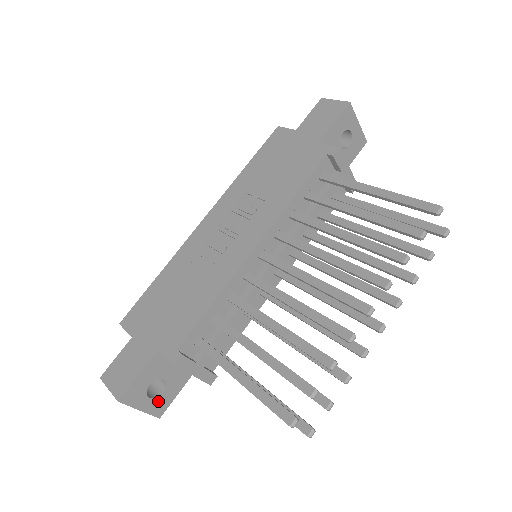
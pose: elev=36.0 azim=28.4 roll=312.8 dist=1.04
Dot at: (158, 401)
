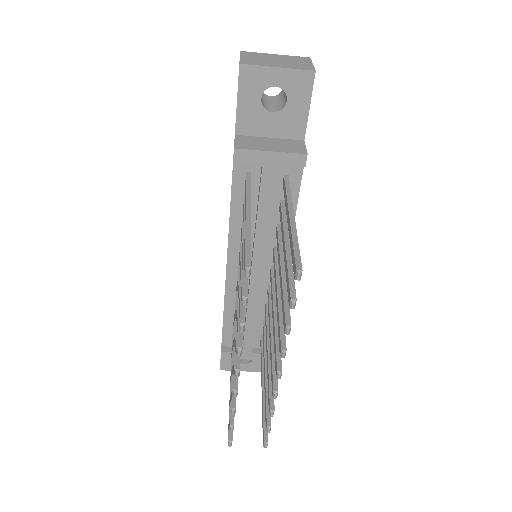
Dot at: (254, 364)
